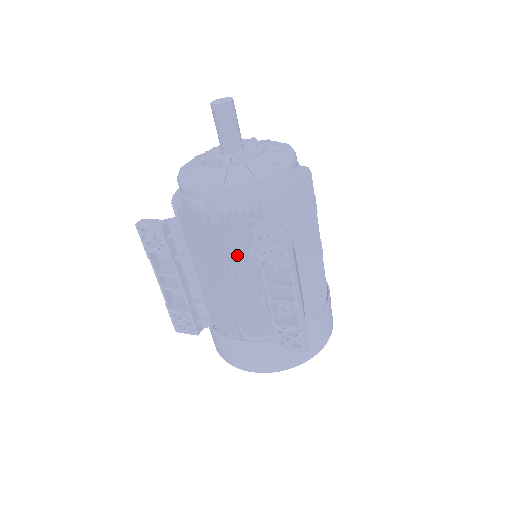
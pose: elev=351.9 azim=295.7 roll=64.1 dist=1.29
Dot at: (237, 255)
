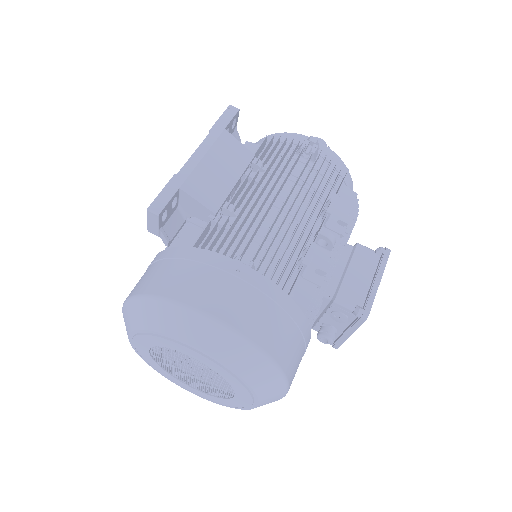
Dot at: occluded
